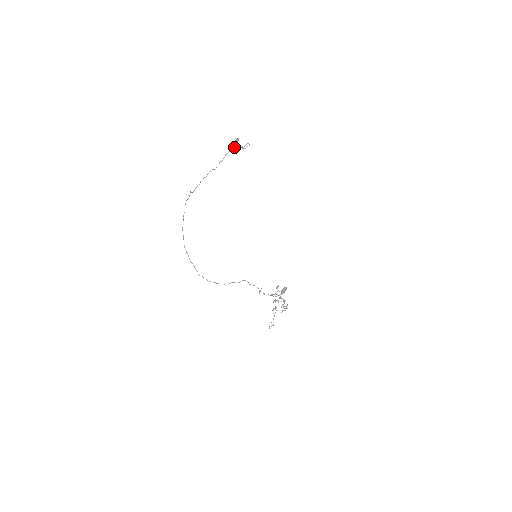
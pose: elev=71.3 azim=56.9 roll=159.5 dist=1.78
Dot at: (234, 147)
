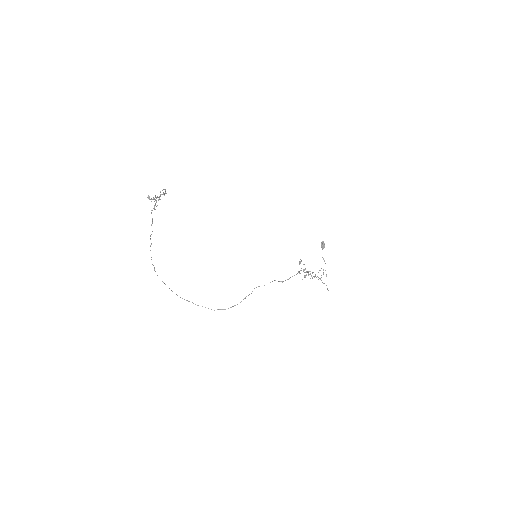
Dot at: (155, 200)
